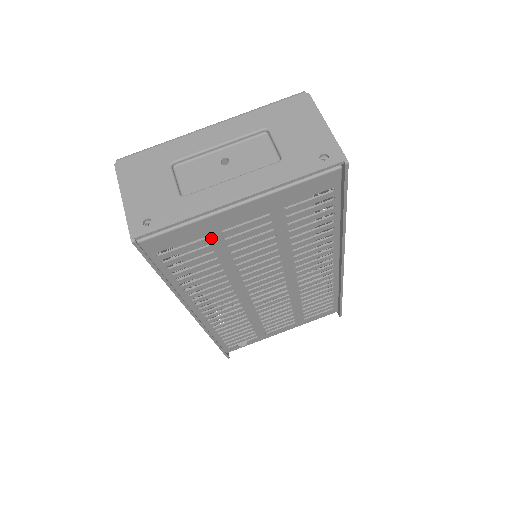
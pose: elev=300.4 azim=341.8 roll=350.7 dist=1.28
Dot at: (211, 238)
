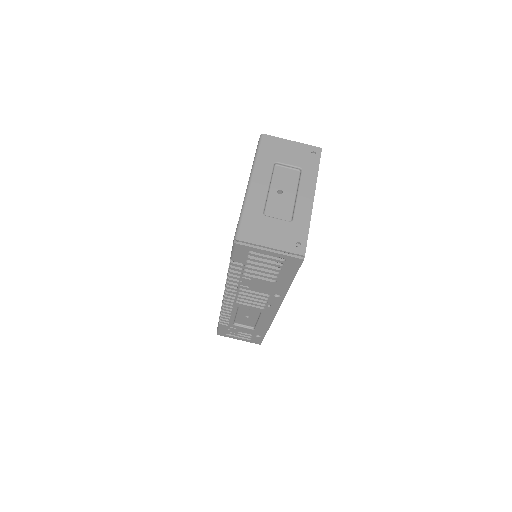
Dot at: occluded
